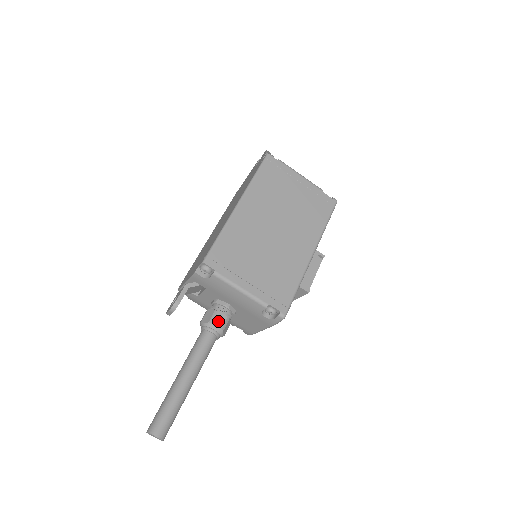
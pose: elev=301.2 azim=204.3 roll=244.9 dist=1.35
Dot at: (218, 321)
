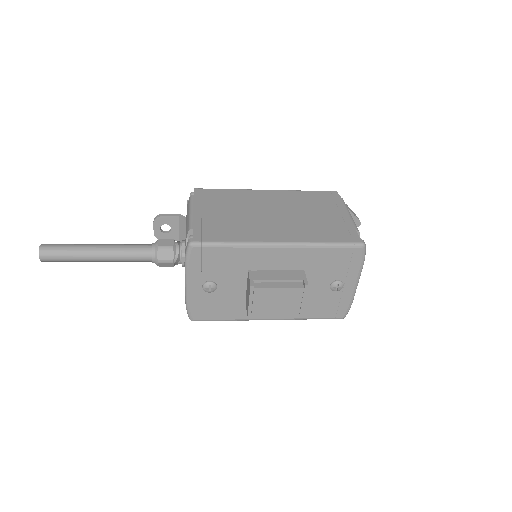
Dot at: (164, 242)
